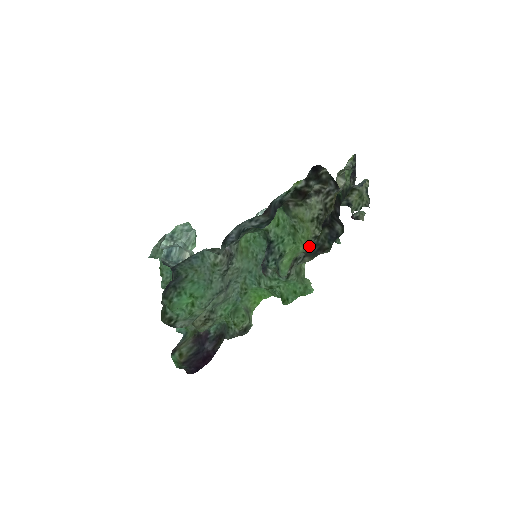
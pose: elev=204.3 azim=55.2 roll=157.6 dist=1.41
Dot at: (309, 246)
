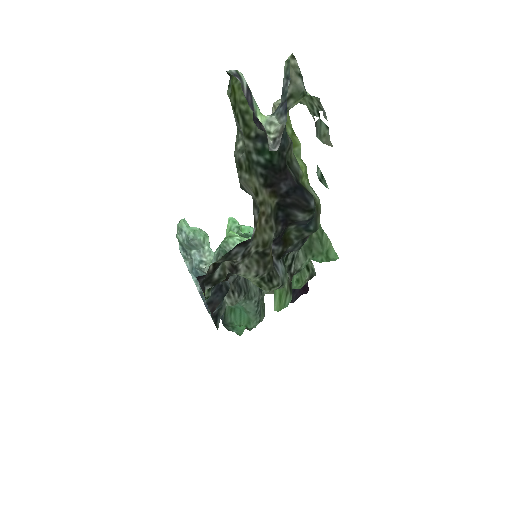
Dot at: (284, 286)
